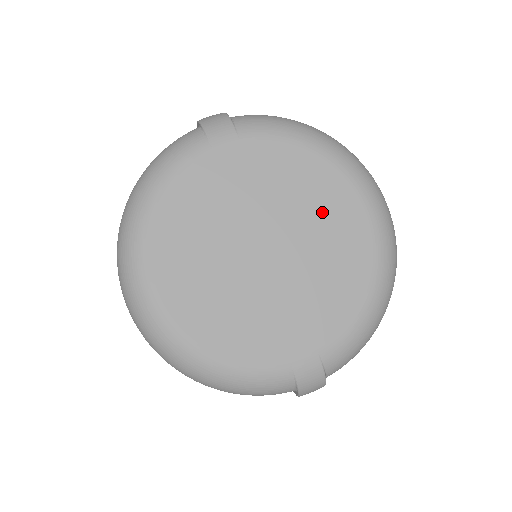
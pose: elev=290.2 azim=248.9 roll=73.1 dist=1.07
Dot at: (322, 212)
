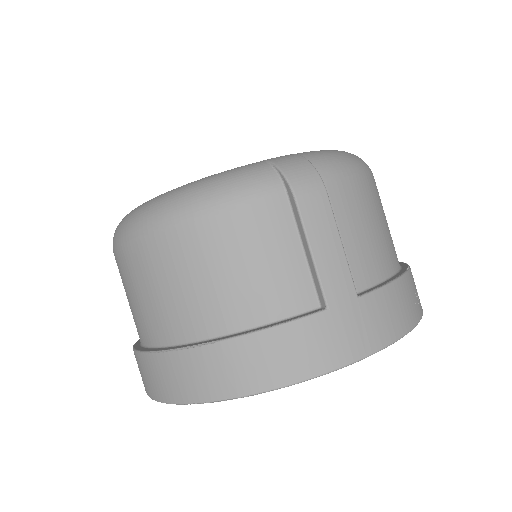
Dot at: occluded
